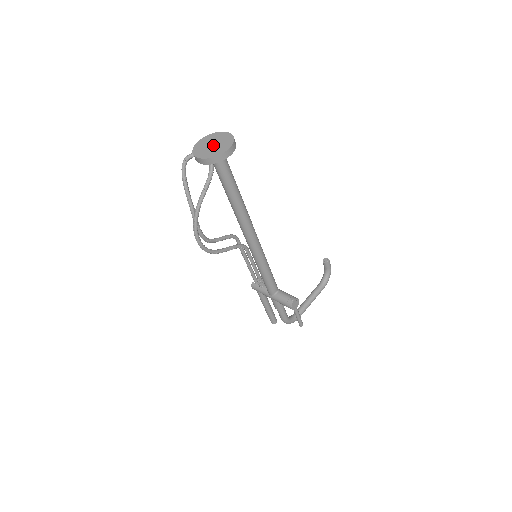
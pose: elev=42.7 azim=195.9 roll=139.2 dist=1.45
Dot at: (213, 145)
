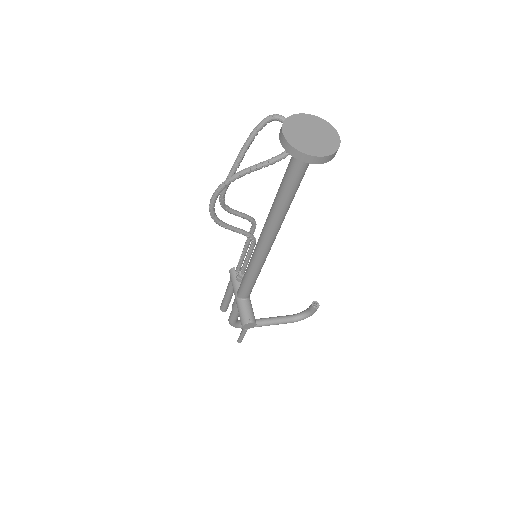
Dot at: (311, 135)
